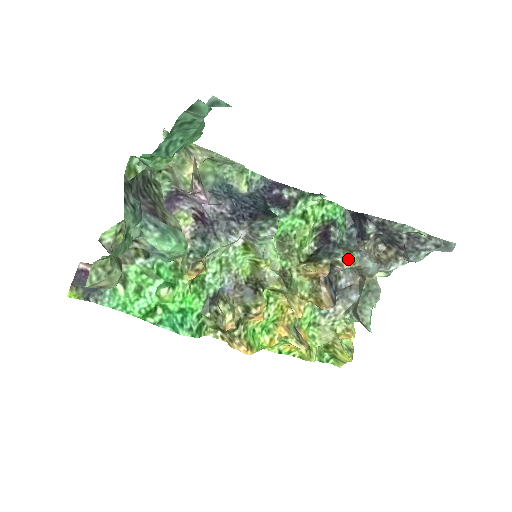
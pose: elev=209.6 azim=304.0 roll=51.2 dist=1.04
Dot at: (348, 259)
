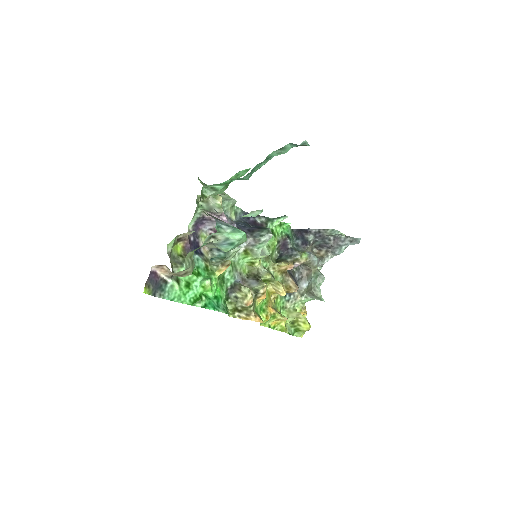
Dot at: (303, 256)
